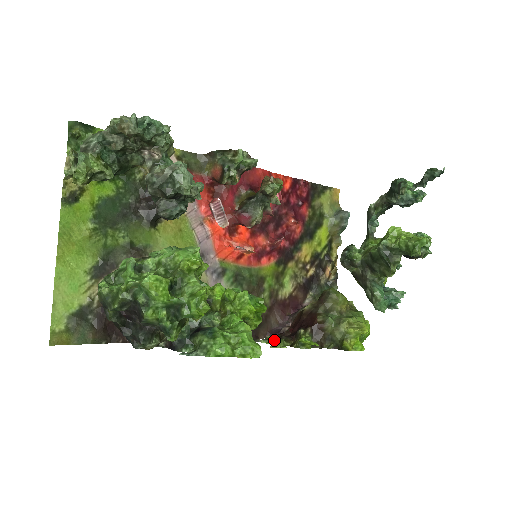
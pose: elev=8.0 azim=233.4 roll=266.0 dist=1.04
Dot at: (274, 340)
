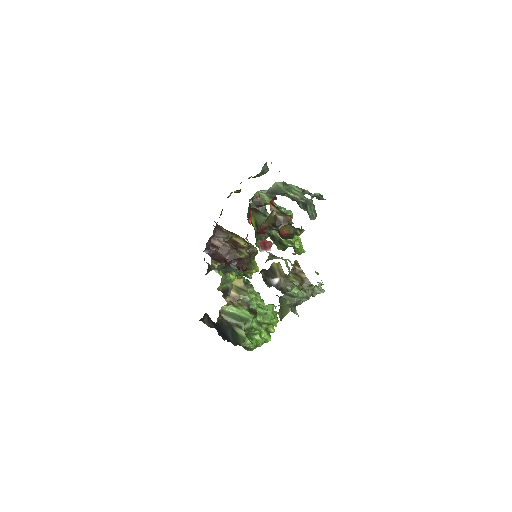
Dot at: occluded
